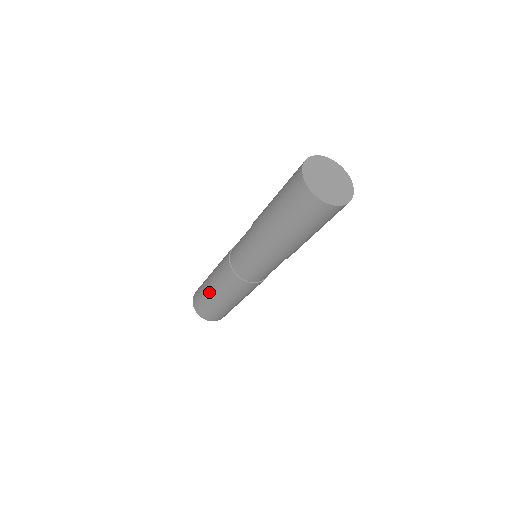
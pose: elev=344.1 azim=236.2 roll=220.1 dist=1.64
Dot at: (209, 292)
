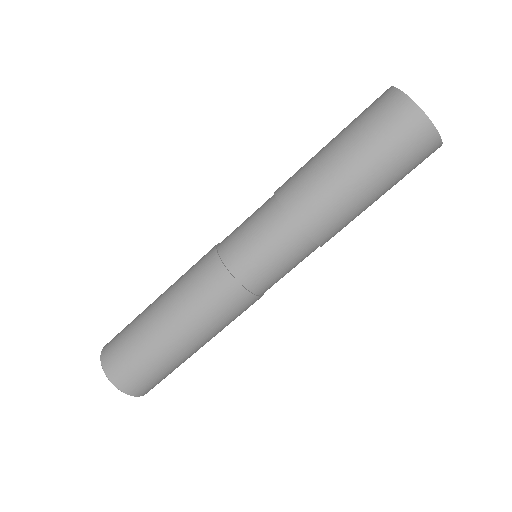
Dot at: (151, 314)
